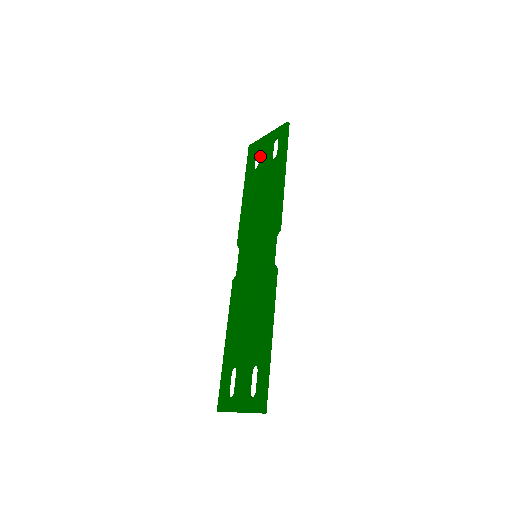
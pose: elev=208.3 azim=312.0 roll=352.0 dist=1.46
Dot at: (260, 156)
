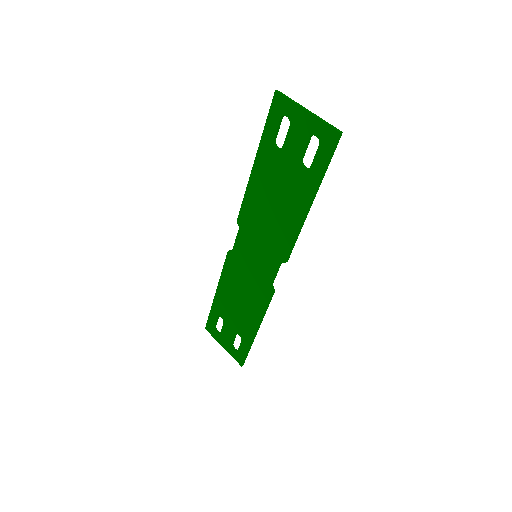
Dot at: (287, 137)
